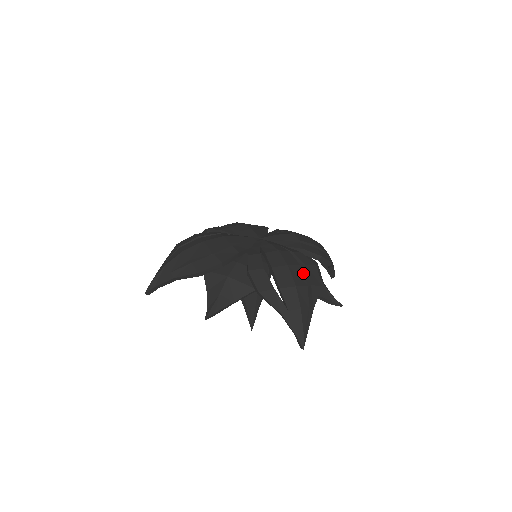
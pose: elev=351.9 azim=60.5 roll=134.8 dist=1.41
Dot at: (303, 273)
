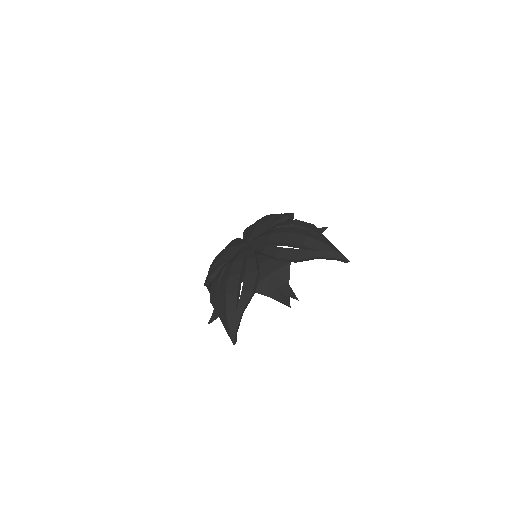
Dot at: occluded
